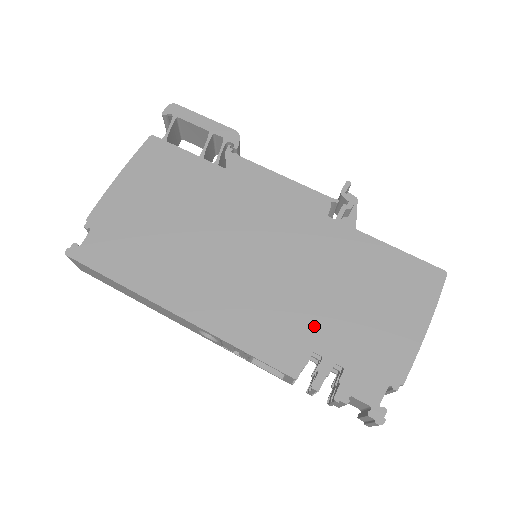
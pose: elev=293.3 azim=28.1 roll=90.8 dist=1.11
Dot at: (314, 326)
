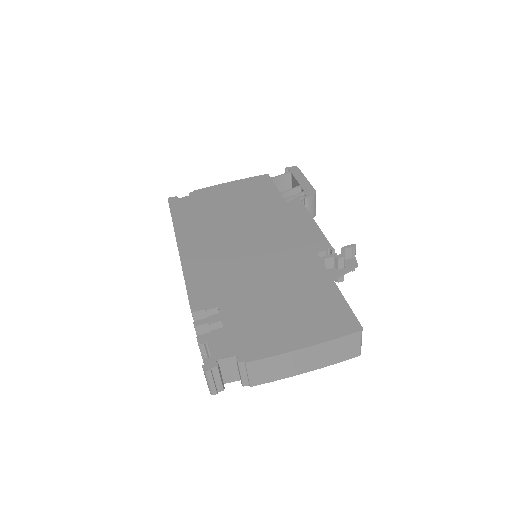
Dot at: (235, 296)
